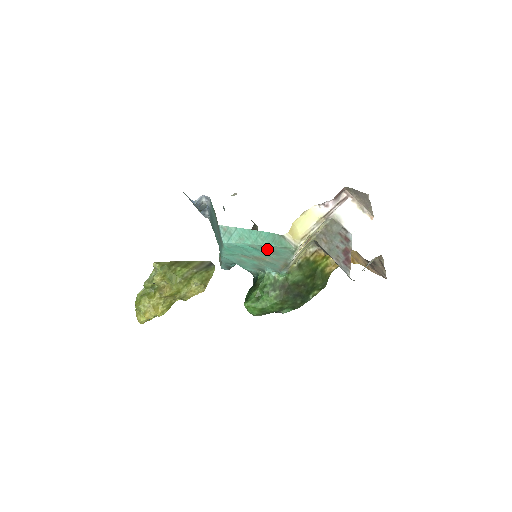
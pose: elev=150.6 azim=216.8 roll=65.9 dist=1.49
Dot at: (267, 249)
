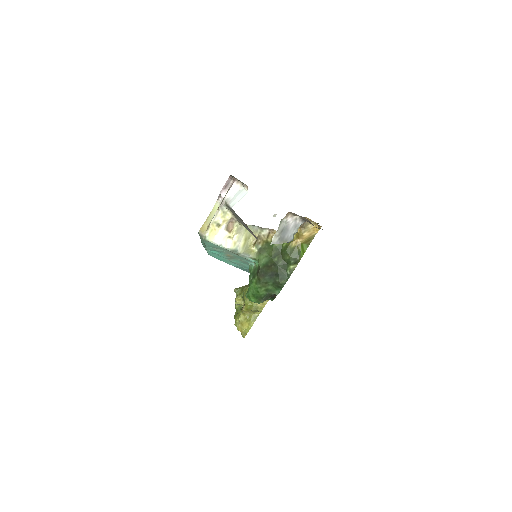
Dot at: (211, 247)
